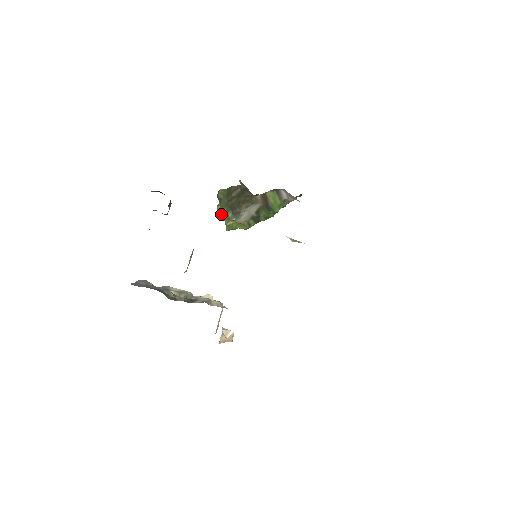
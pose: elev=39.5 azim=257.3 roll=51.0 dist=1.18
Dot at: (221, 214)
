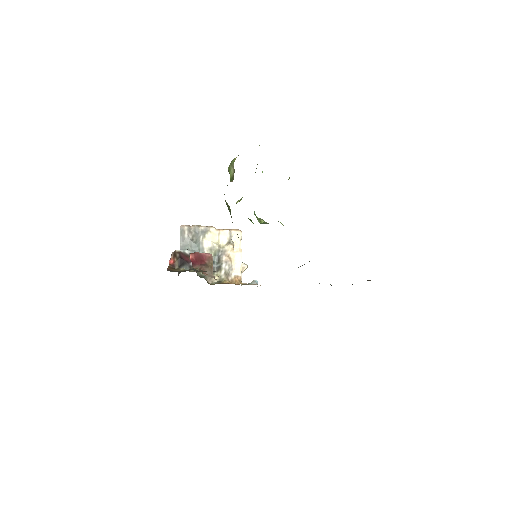
Dot at: occluded
